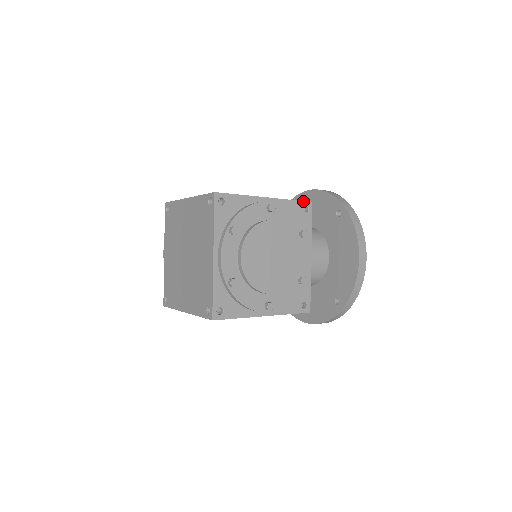
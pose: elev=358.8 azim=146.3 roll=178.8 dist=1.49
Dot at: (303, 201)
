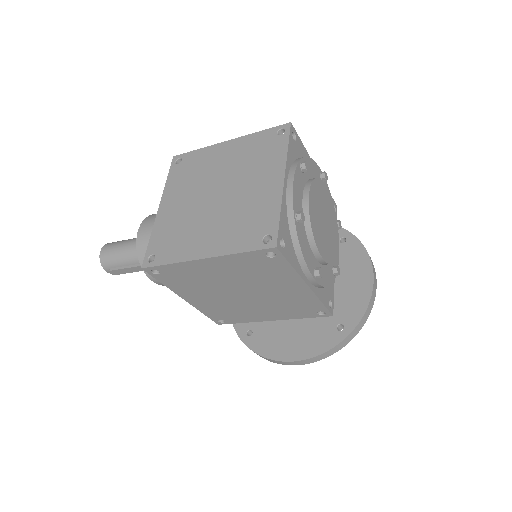
Dot at: (333, 199)
